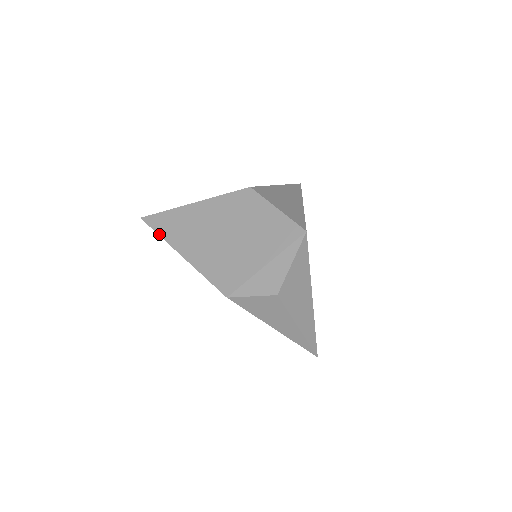
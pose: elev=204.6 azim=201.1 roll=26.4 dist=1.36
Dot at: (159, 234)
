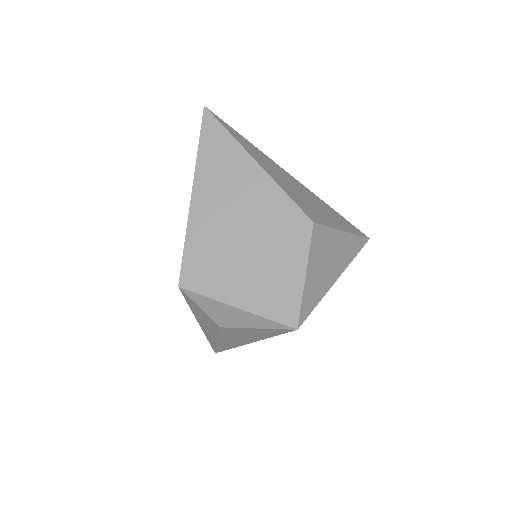
Dot at: (199, 147)
